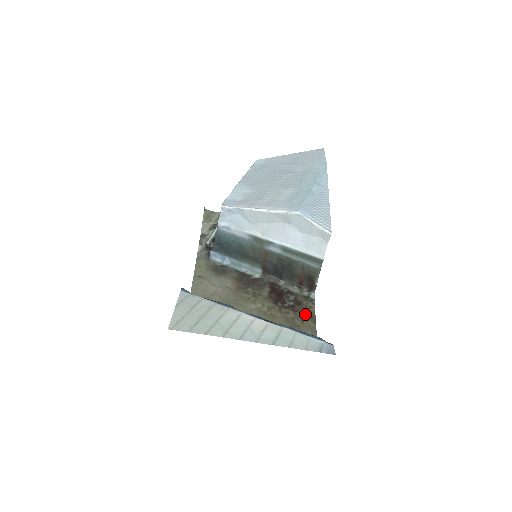
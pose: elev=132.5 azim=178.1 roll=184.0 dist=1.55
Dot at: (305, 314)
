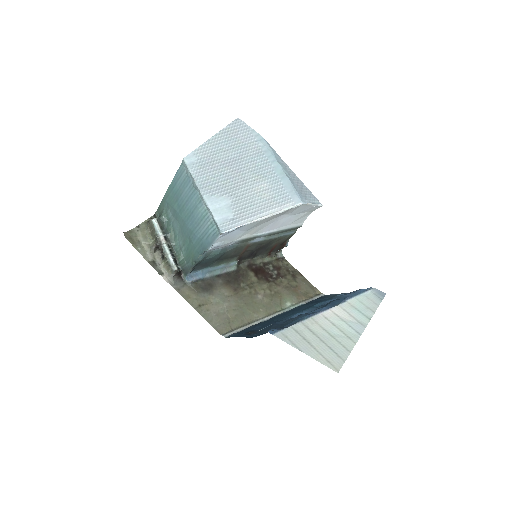
Dot at: (290, 273)
